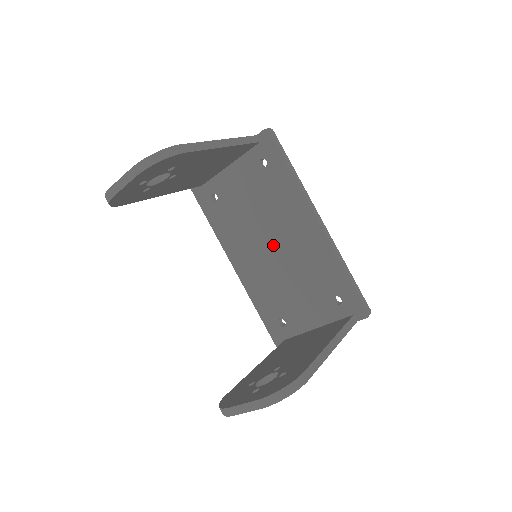
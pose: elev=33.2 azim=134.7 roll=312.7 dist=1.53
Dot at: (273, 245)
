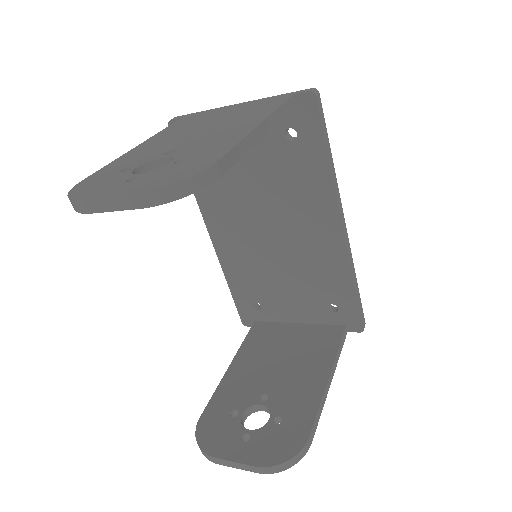
Dot at: (272, 232)
